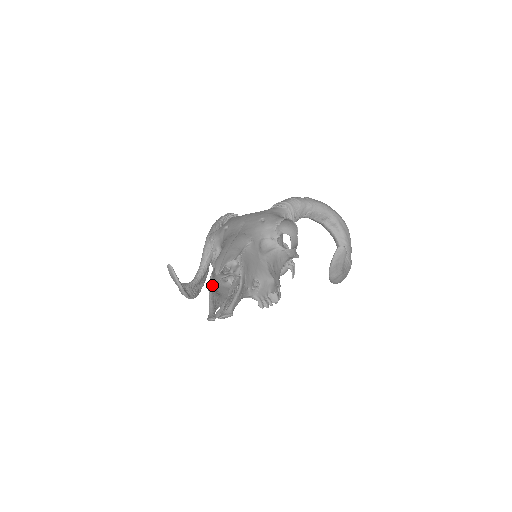
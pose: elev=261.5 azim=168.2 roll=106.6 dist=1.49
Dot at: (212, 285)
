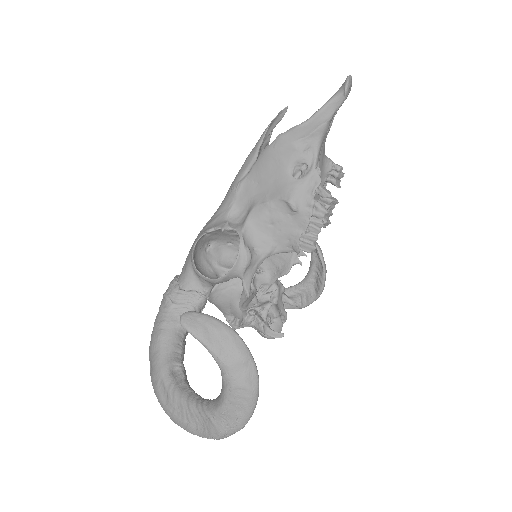
Dot at: (294, 135)
